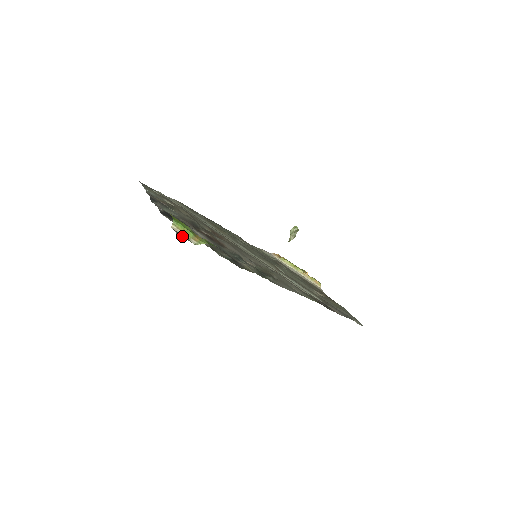
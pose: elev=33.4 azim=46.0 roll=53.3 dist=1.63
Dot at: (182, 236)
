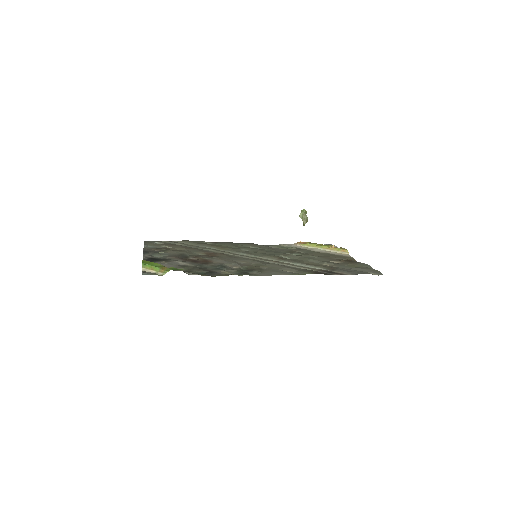
Dot at: (147, 274)
